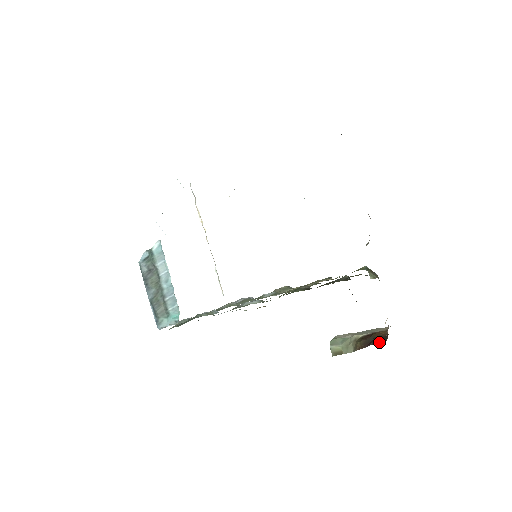
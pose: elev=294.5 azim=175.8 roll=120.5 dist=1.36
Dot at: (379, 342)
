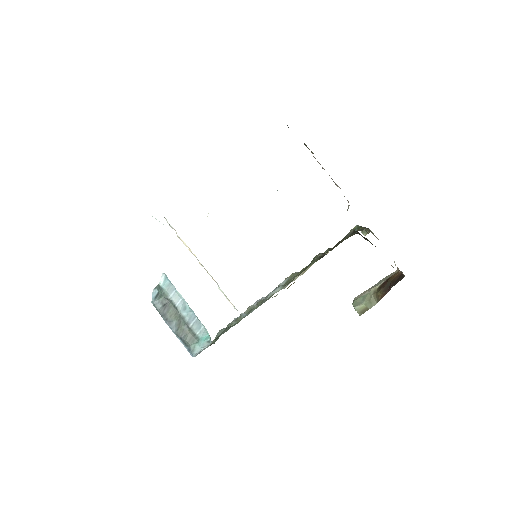
Dot at: occluded
